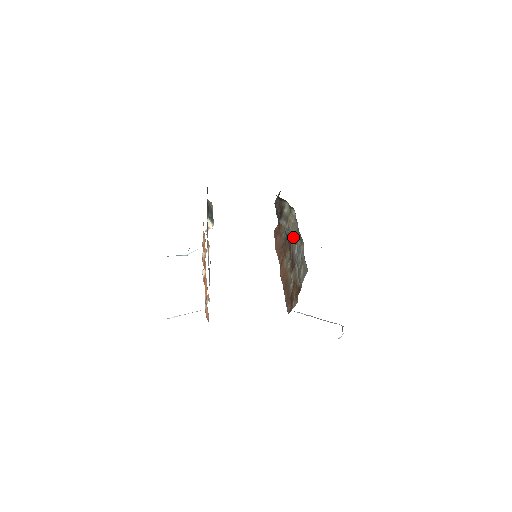
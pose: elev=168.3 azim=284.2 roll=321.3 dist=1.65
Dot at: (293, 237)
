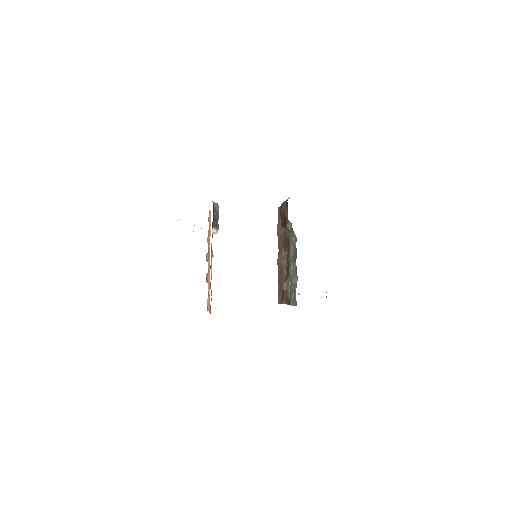
Dot at: (292, 251)
